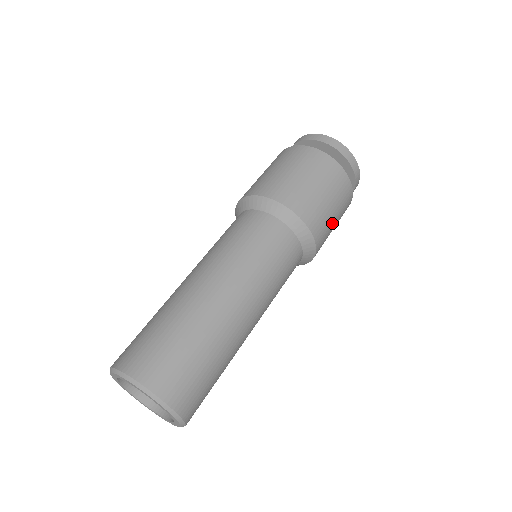
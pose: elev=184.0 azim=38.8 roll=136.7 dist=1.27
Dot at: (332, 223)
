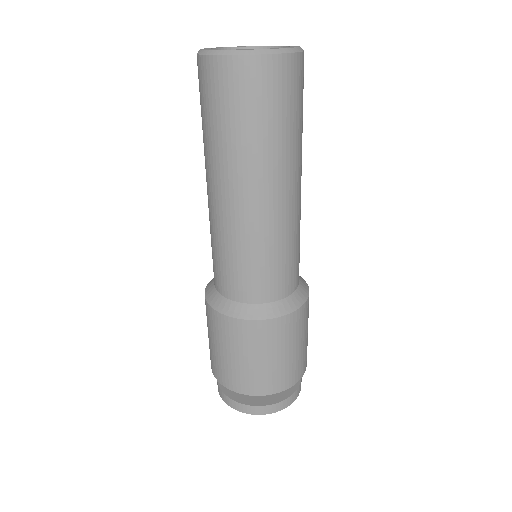
Dot at: (302, 337)
